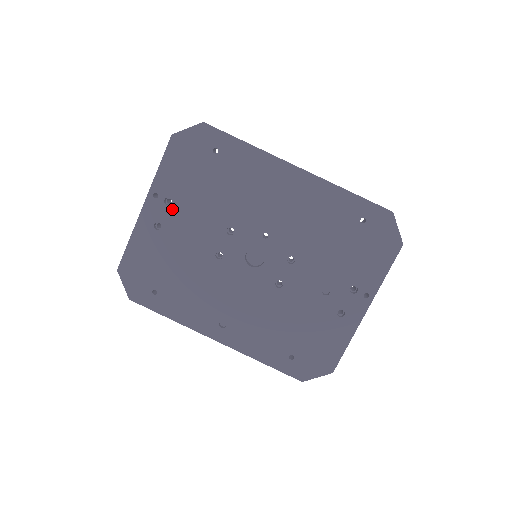
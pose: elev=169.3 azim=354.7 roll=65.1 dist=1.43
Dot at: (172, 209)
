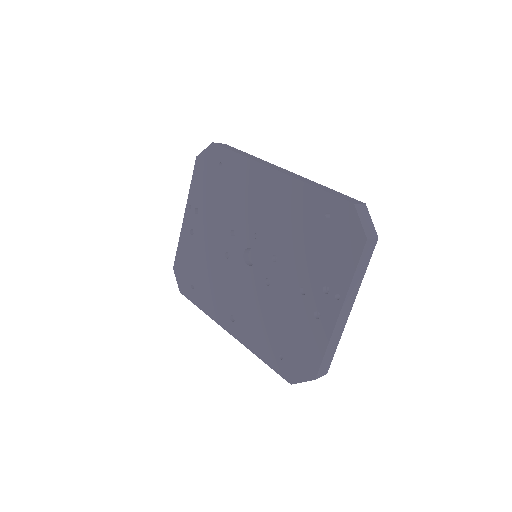
Dot at: (199, 217)
